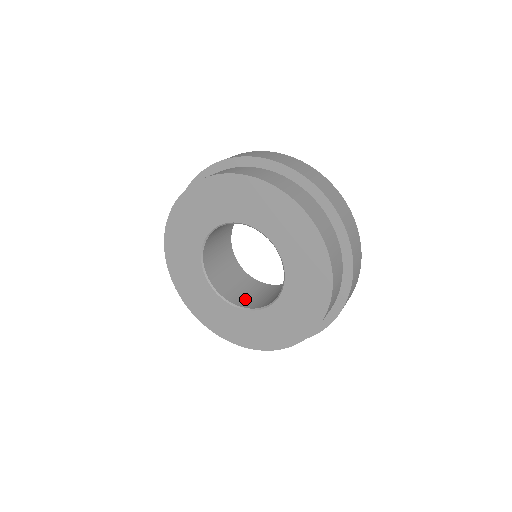
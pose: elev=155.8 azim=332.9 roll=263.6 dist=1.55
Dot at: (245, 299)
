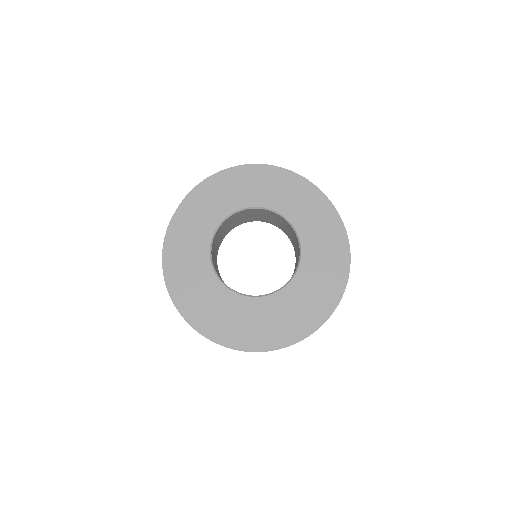
Dot at: occluded
